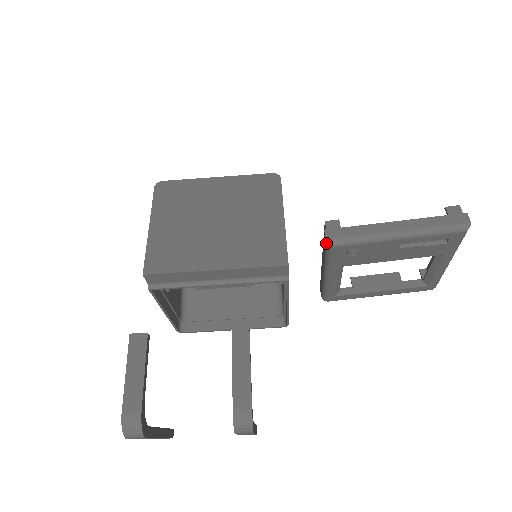
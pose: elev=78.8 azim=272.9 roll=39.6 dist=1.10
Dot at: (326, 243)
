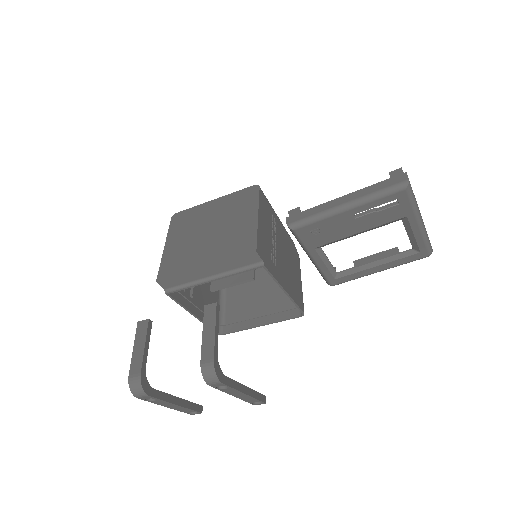
Dot at: occluded
